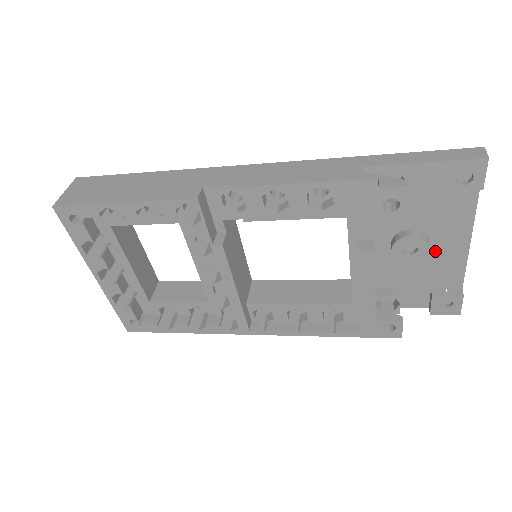
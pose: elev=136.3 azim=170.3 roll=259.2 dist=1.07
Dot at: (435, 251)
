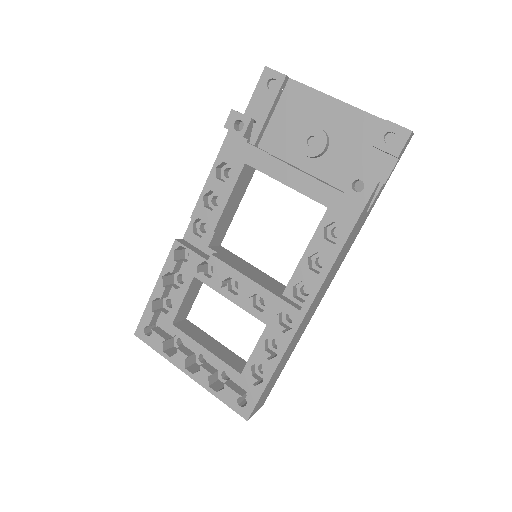
Dot at: (332, 128)
